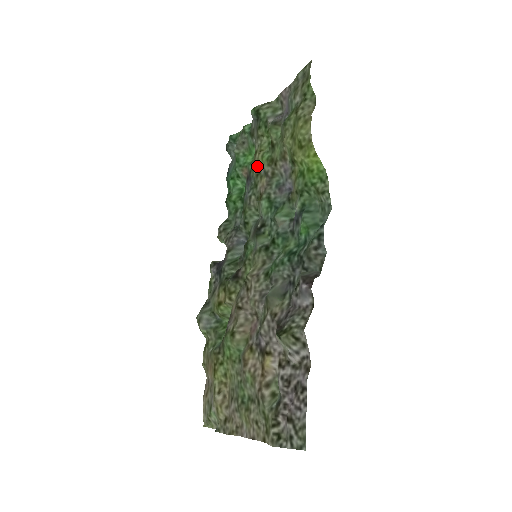
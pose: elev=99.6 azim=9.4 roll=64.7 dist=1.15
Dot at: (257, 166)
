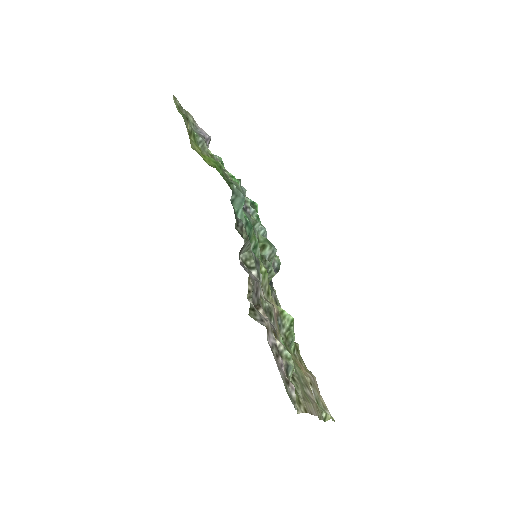
Dot at: occluded
